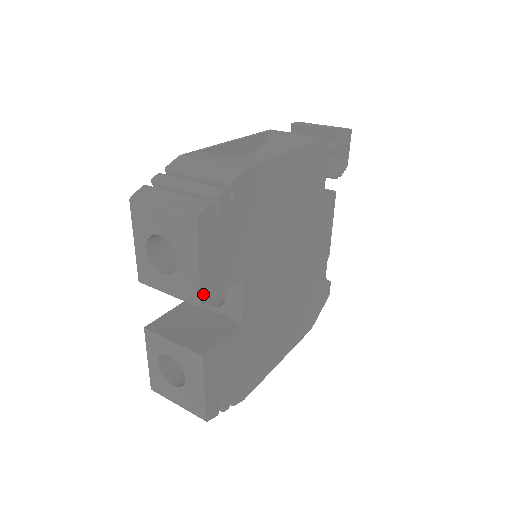
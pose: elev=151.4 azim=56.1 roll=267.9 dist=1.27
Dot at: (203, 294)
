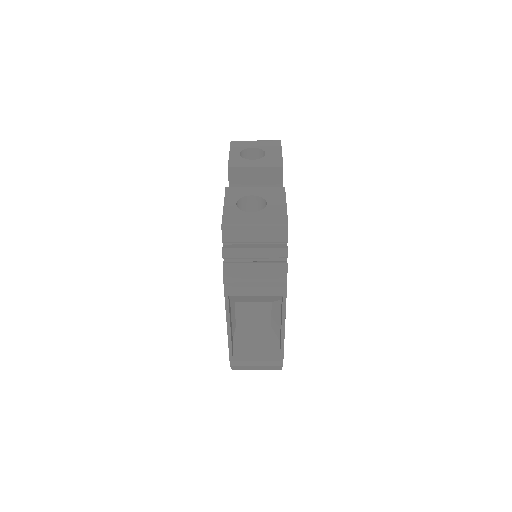
Dot at: occluded
